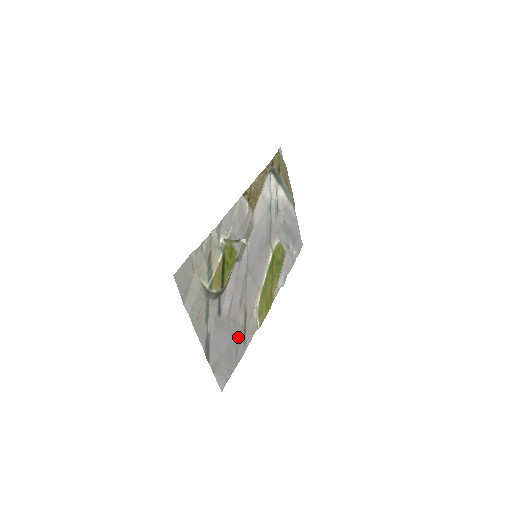
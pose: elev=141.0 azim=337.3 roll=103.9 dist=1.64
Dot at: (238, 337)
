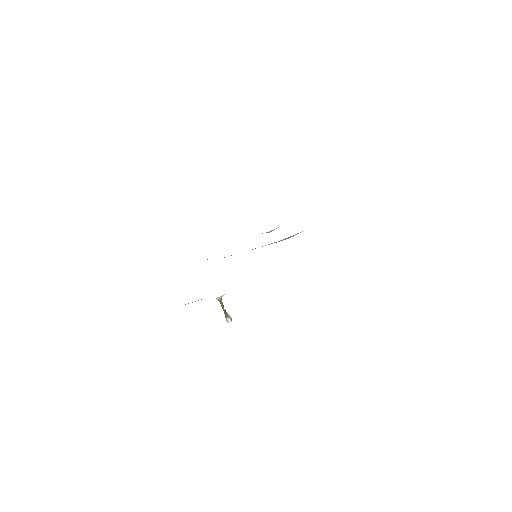
Dot at: occluded
